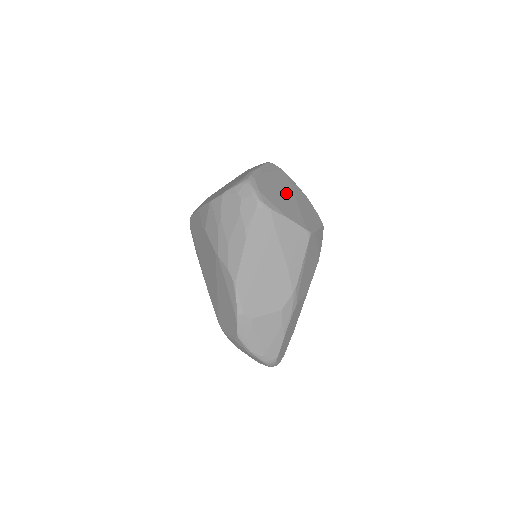
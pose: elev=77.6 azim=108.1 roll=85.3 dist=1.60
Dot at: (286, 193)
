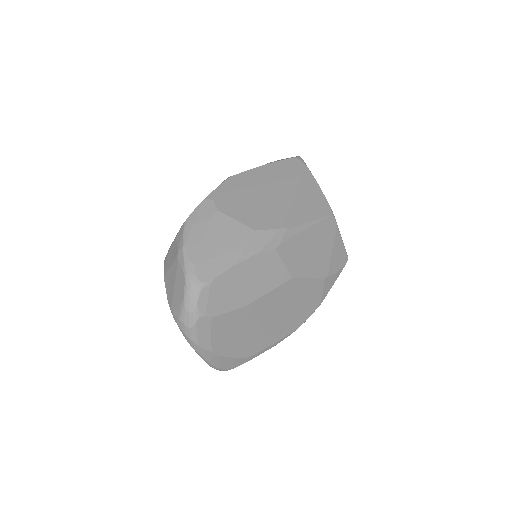
Dot at: occluded
